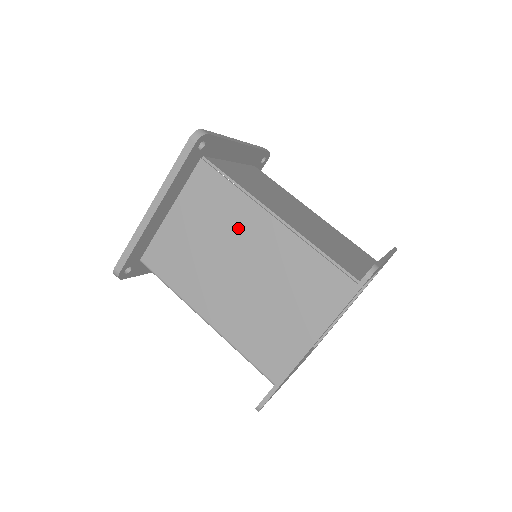
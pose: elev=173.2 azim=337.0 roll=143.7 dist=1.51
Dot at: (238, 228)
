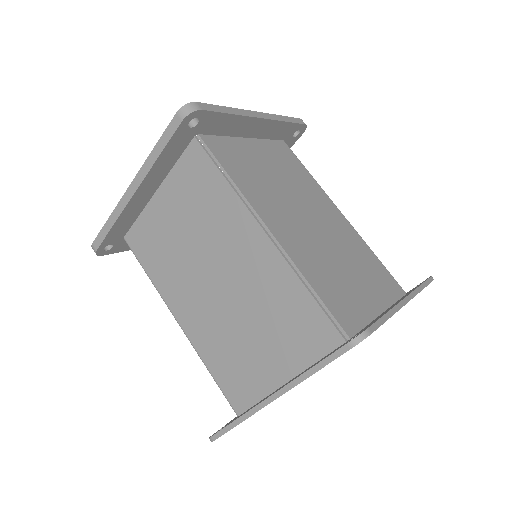
Dot at: (223, 232)
